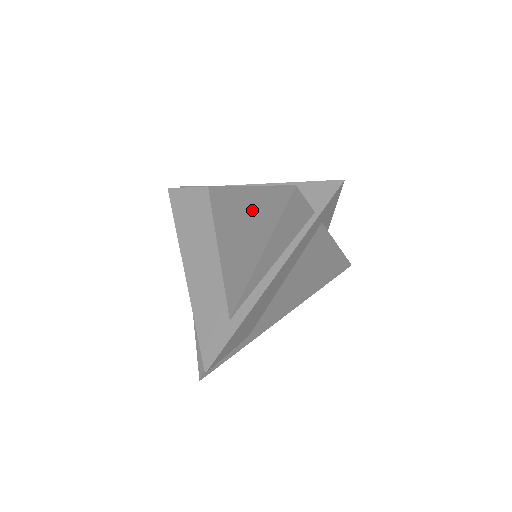
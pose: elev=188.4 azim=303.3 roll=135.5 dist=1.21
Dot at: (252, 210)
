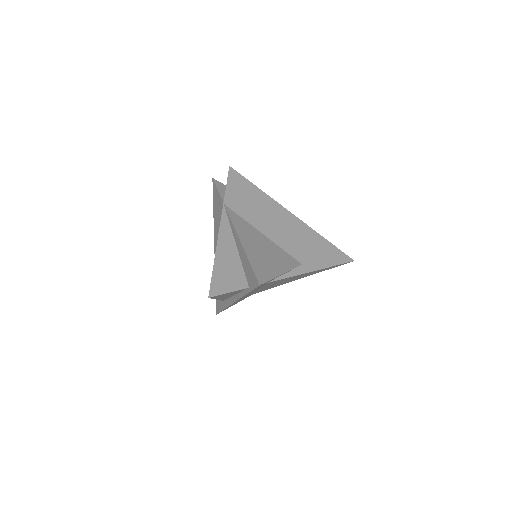
Dot at: occluded
